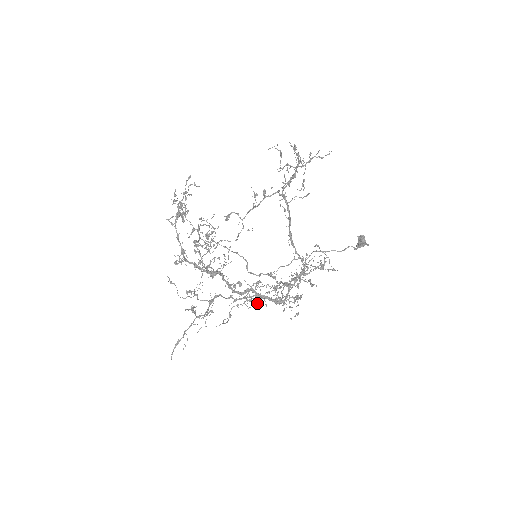
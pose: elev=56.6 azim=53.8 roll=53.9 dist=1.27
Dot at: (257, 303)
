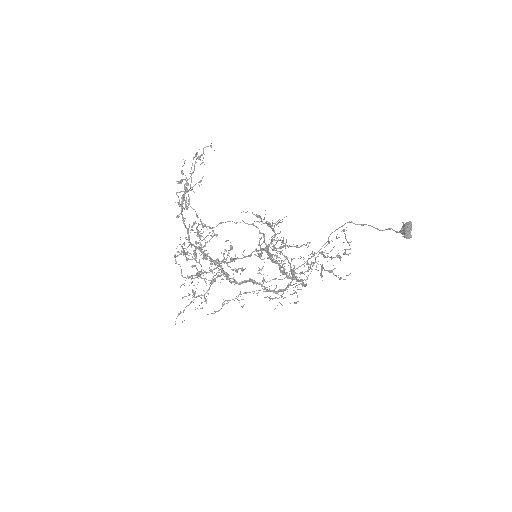
Dot at: occluded
